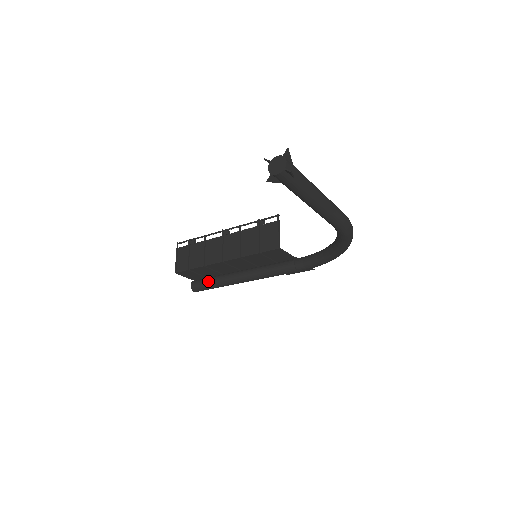
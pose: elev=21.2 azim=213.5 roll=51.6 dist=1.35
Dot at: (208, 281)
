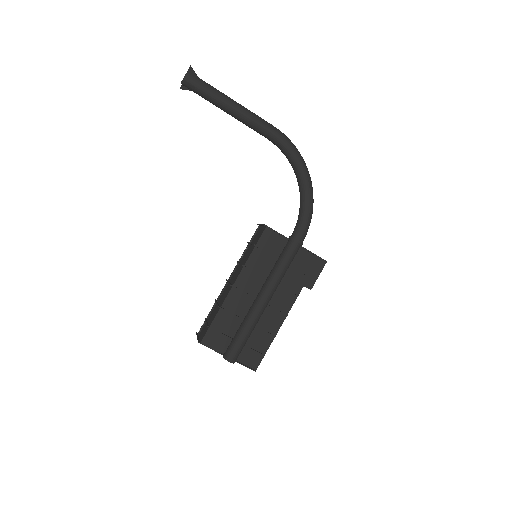
Dot at: (235, 334)
